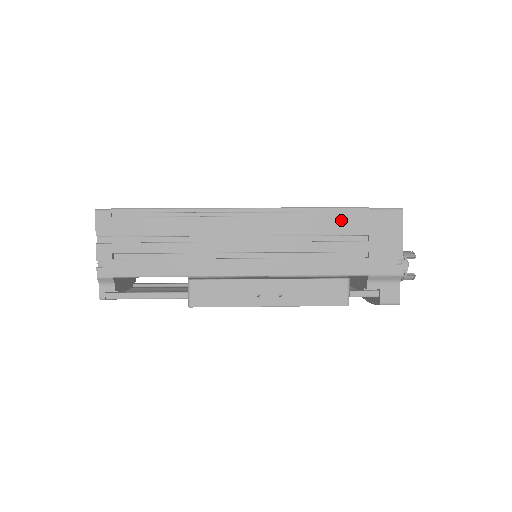
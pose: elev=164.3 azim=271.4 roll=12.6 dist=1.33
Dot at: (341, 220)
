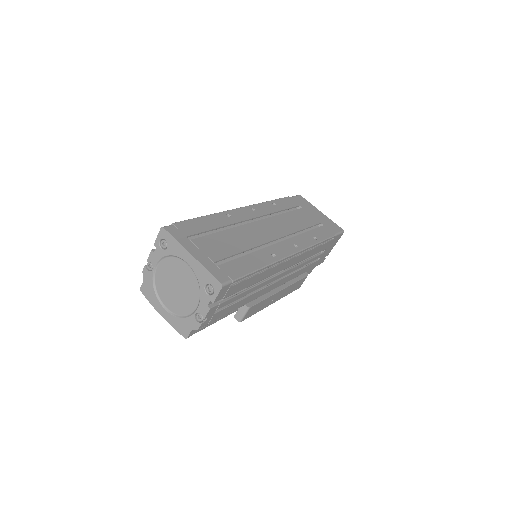
Dot at: (324, 245)
